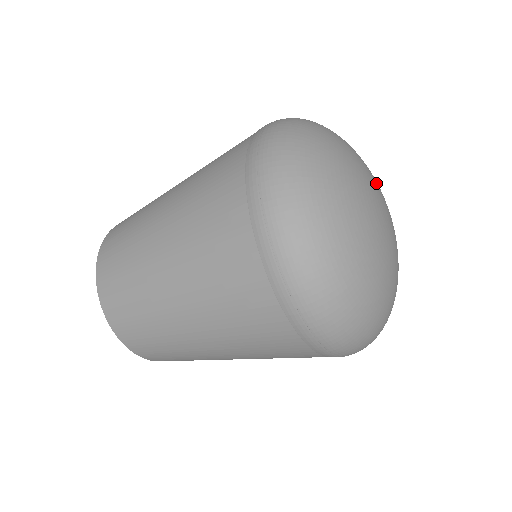
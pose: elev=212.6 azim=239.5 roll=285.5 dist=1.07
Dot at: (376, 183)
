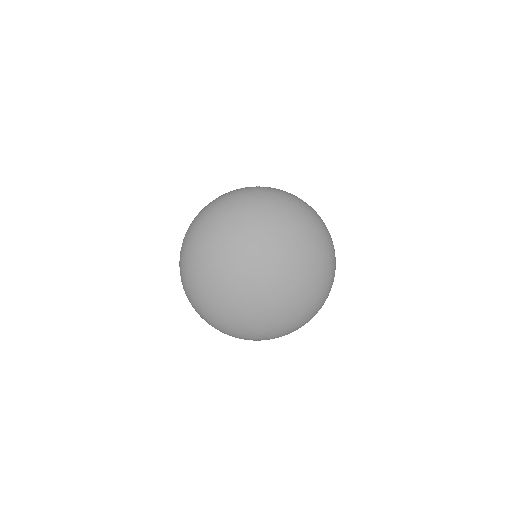
Dot at: (255, 253)
